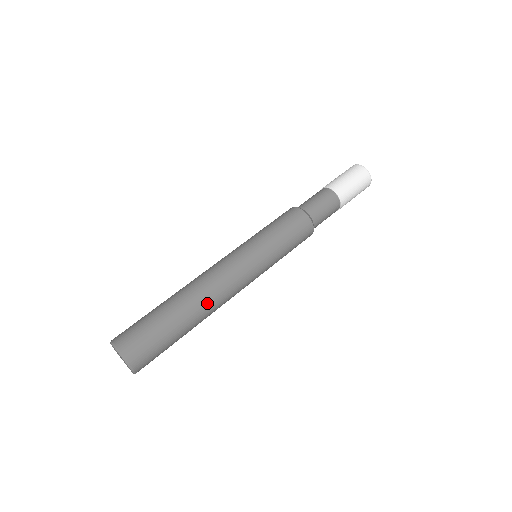
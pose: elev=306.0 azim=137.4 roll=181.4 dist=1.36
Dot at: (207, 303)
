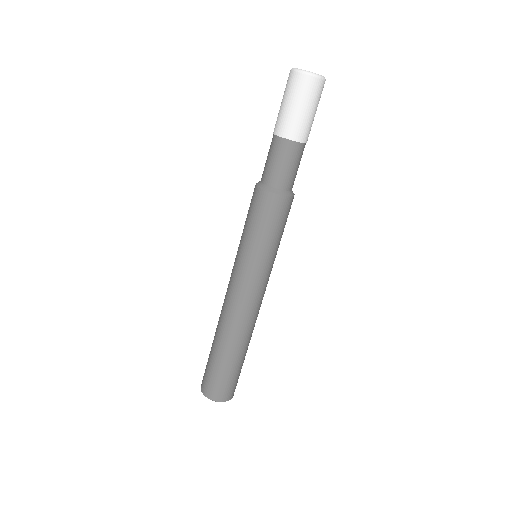
Dot at: (245, 332)
